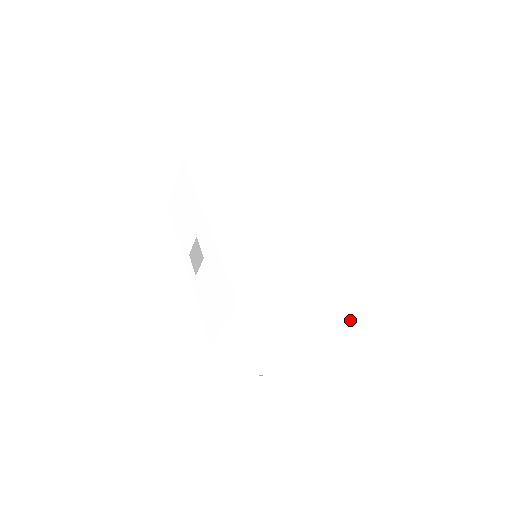
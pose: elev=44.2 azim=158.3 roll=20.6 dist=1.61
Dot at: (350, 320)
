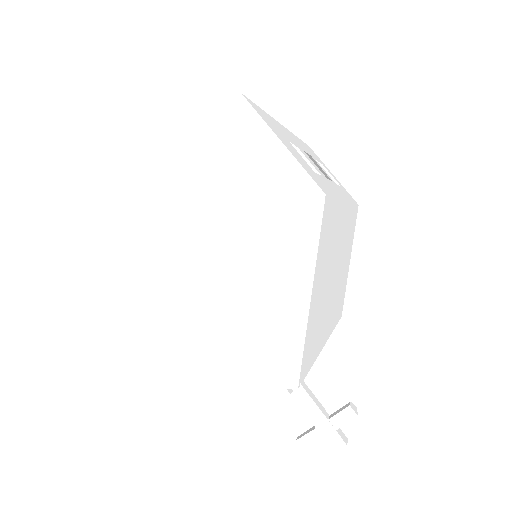
Dot at: (287, 170)
